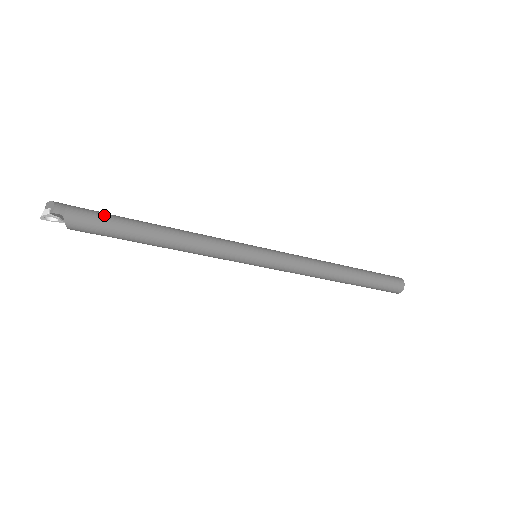
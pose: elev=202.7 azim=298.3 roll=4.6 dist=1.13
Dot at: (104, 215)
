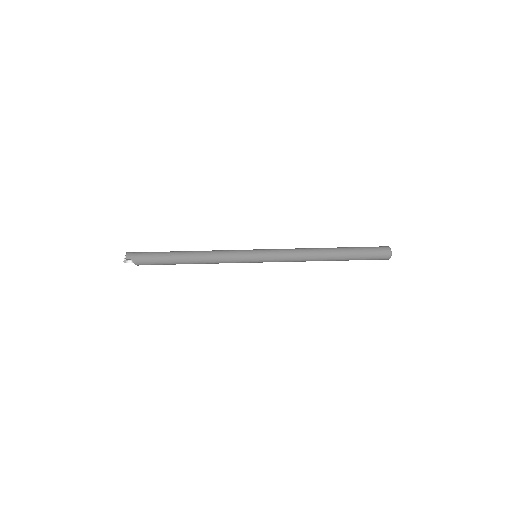
Dot at: (153, 253)
